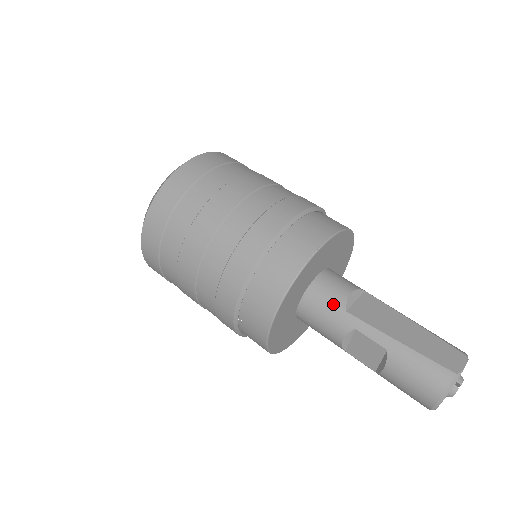
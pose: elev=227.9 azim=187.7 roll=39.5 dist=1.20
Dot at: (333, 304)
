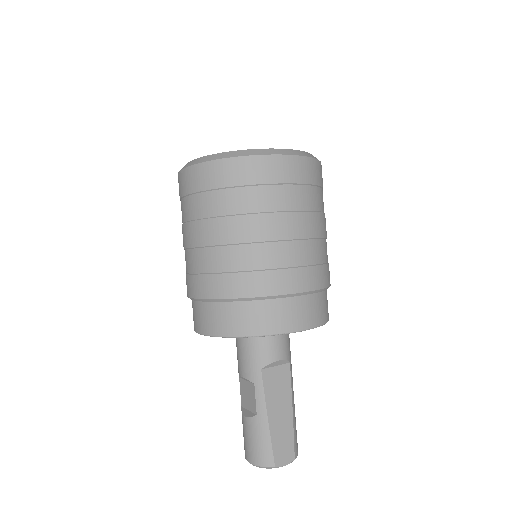
Dot at: (259, 357)
